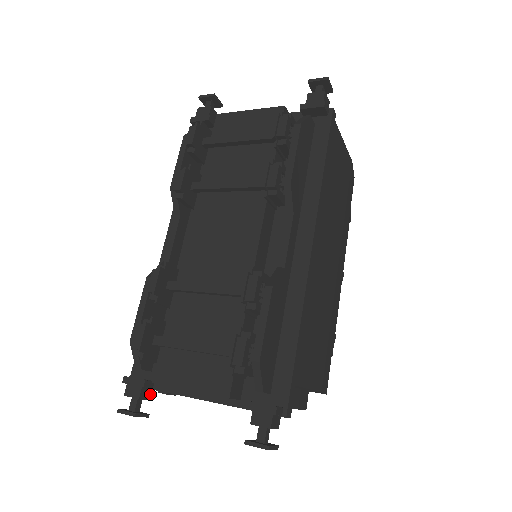
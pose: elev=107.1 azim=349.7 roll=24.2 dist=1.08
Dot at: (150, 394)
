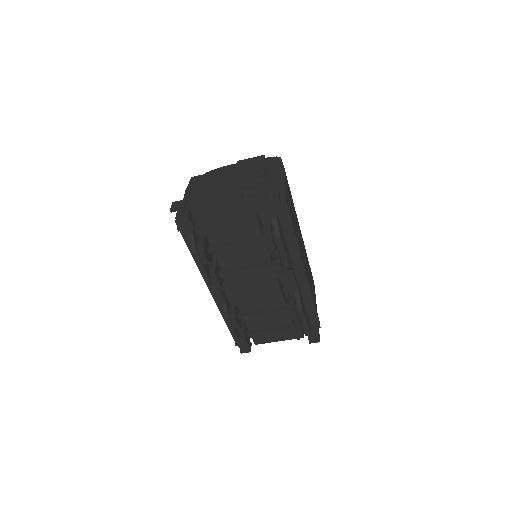
Dot at: occluded
